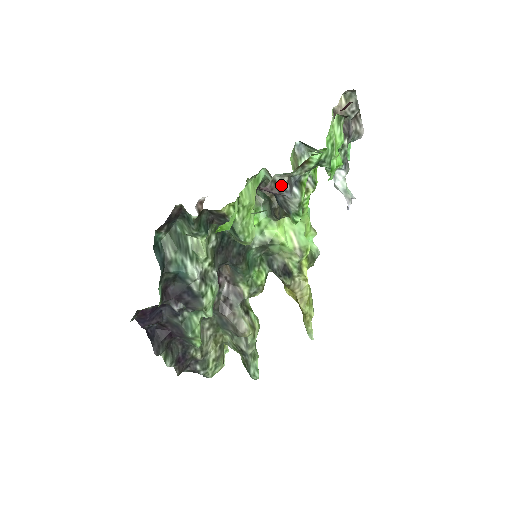
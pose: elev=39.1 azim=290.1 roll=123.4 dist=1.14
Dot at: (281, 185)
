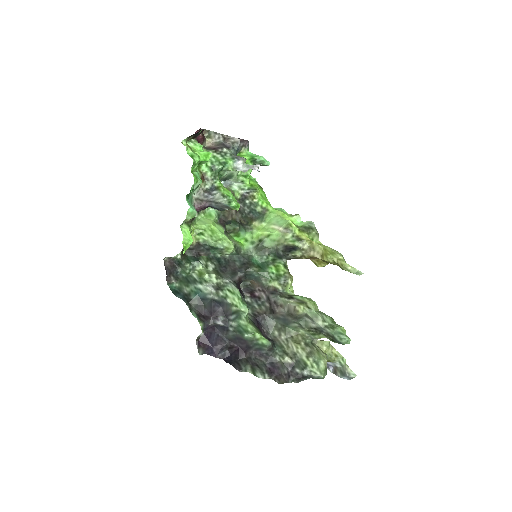
Dot at: (202, 197)
